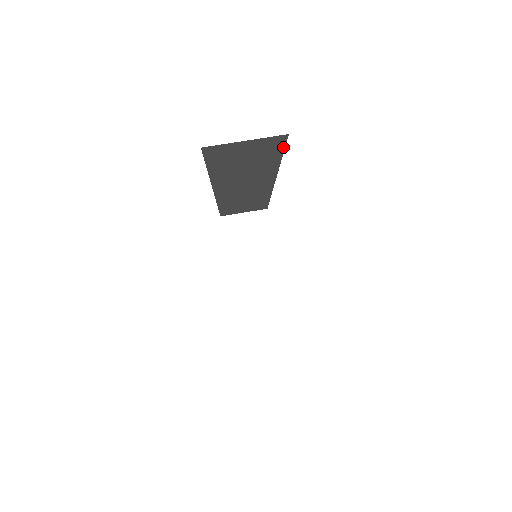
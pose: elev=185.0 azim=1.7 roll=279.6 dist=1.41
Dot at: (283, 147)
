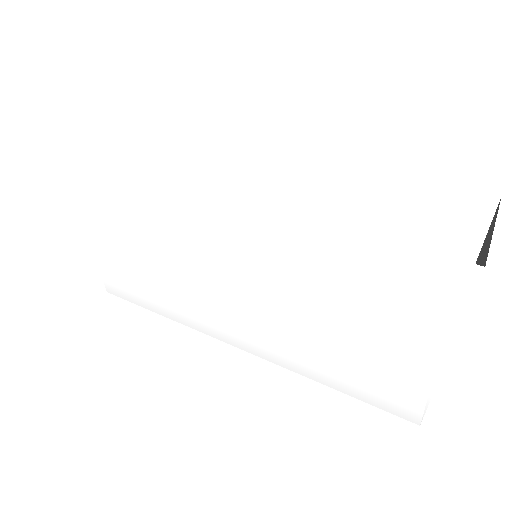
Dot at: occluded
